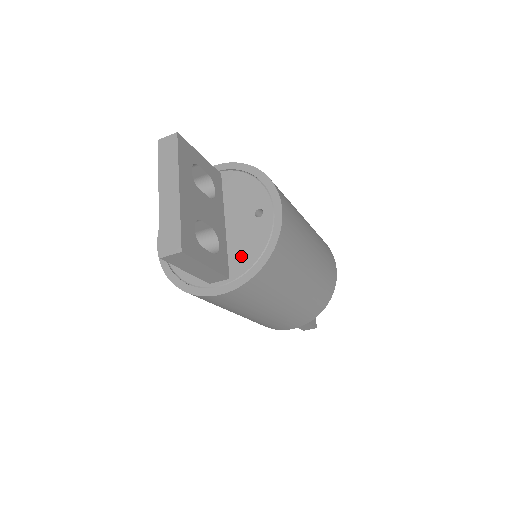
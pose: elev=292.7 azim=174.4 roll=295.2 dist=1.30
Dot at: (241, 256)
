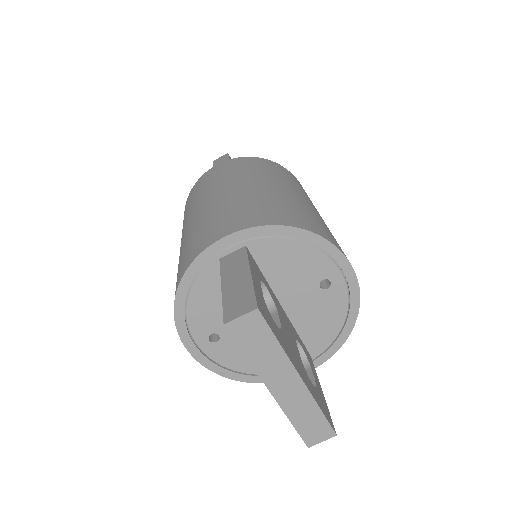
Dot at: (318, 334)
